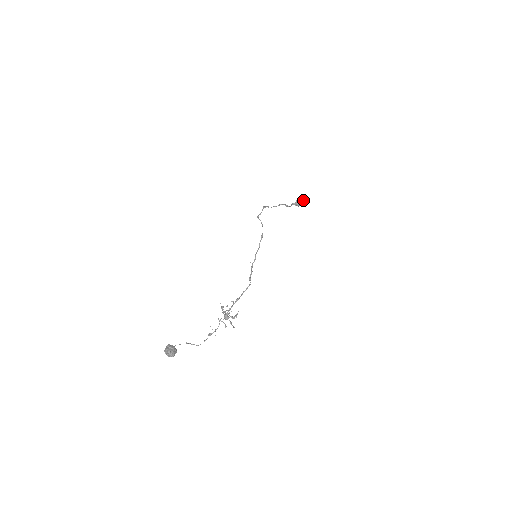
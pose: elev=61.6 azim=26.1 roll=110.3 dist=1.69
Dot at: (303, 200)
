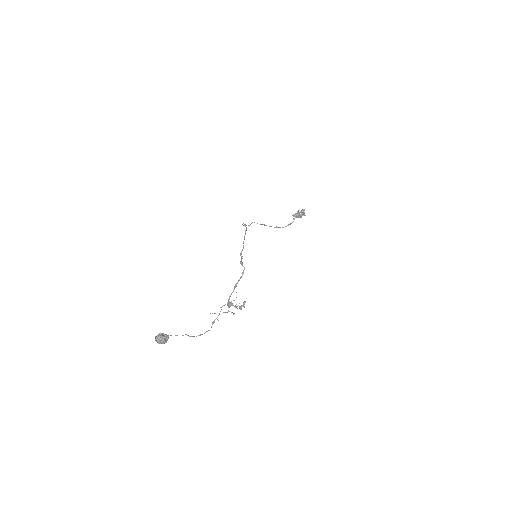
Dot at: (302, 210)
